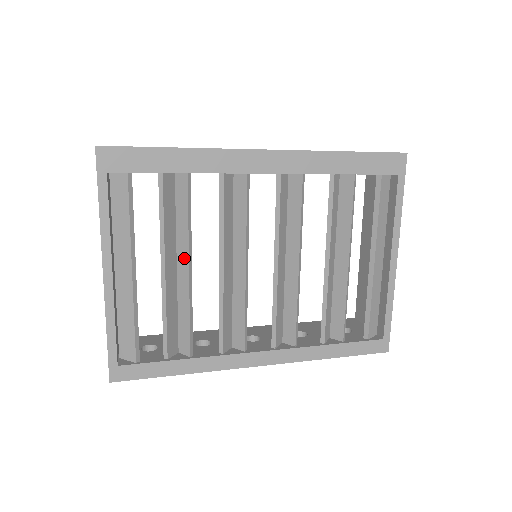
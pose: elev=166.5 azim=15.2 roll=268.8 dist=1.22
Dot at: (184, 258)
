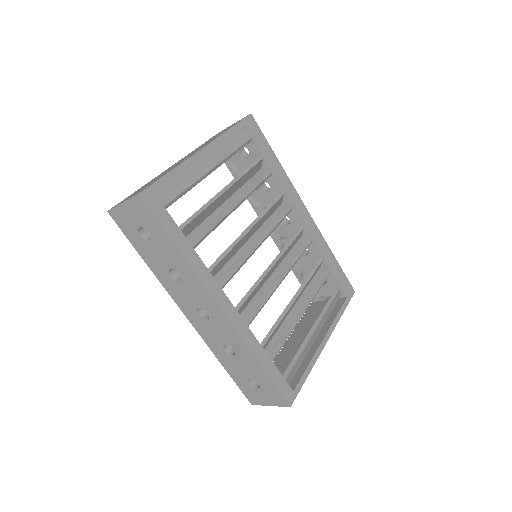
Dot at: (236, 200)
